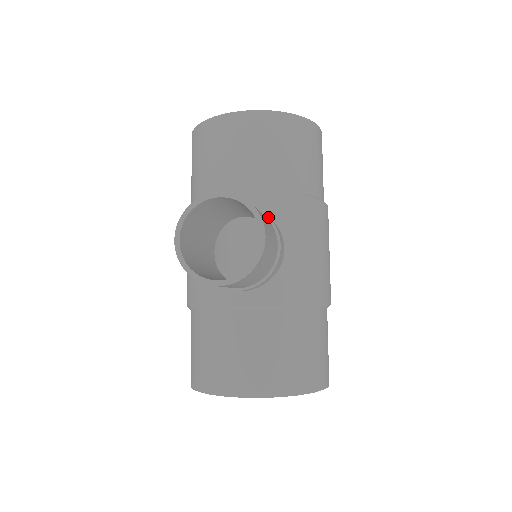
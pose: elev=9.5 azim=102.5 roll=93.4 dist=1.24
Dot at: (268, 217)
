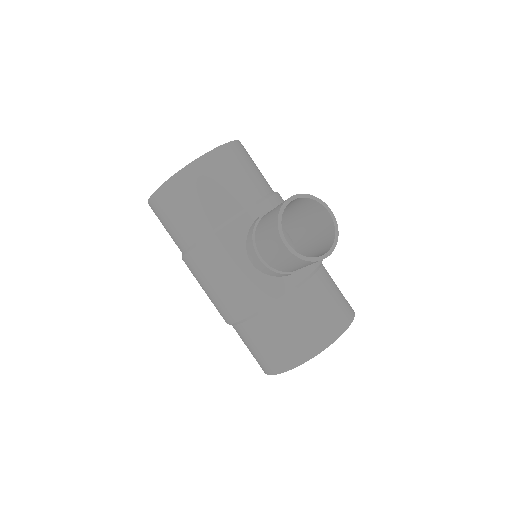
Dot at: occluded
